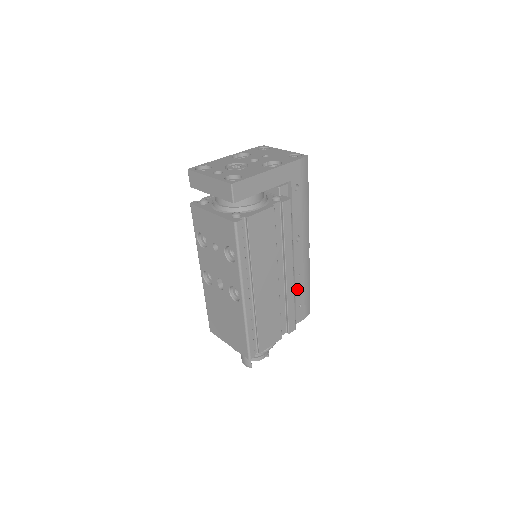
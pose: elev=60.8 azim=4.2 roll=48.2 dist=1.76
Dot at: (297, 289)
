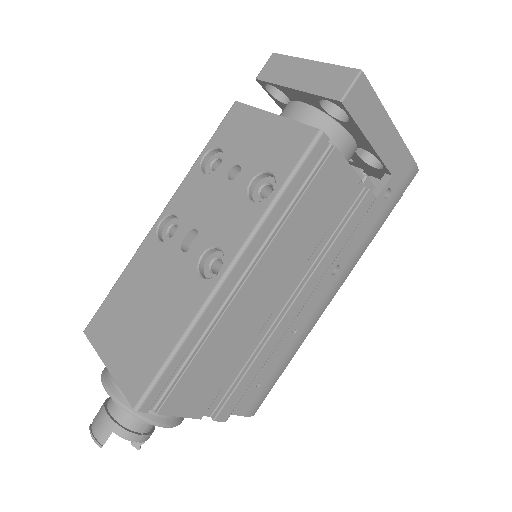
Dot at: (276, 352)
